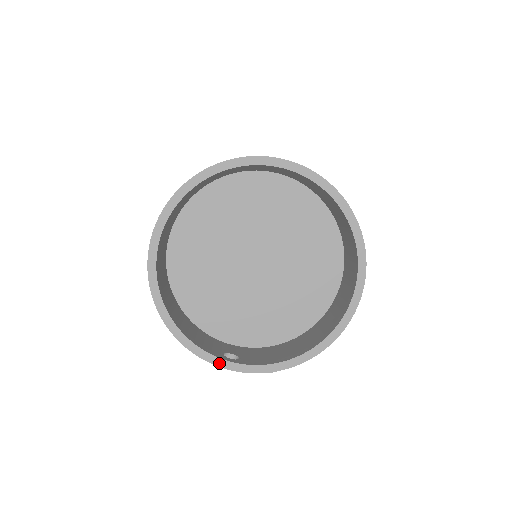
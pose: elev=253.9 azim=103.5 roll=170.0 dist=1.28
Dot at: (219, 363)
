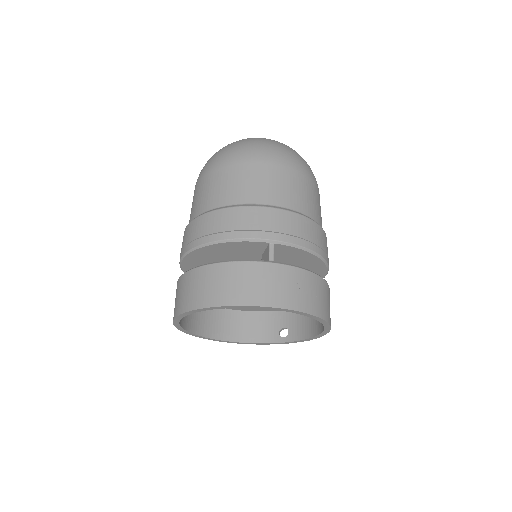
Dot at: occluded
